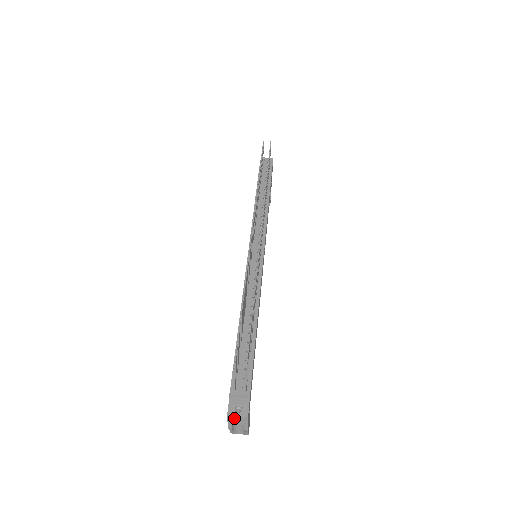
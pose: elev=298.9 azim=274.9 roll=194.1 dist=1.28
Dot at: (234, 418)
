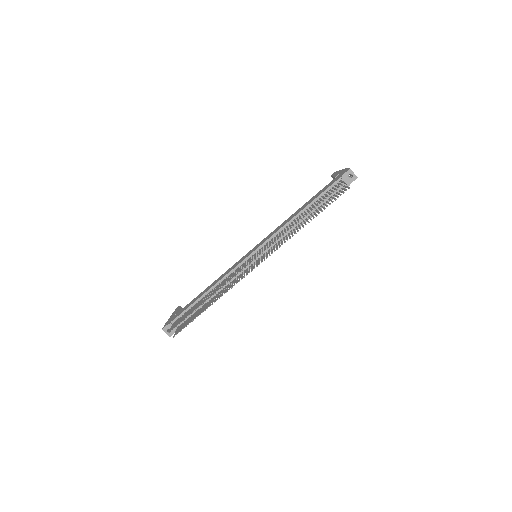
Dot at: (165, 330)
